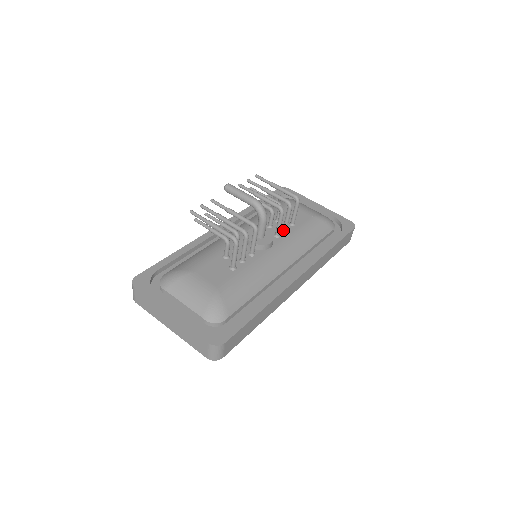
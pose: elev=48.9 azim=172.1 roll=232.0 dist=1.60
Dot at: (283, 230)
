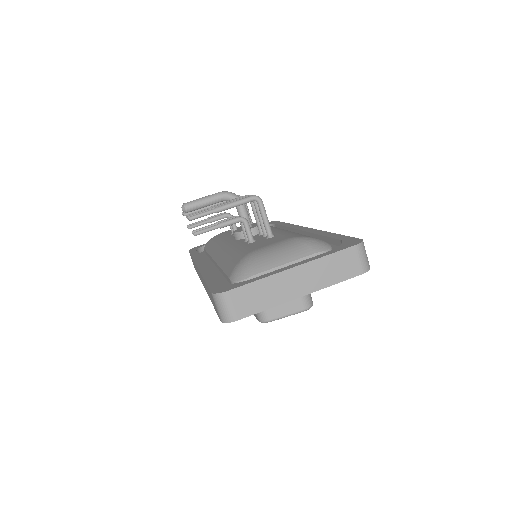
Dot at: occluded
